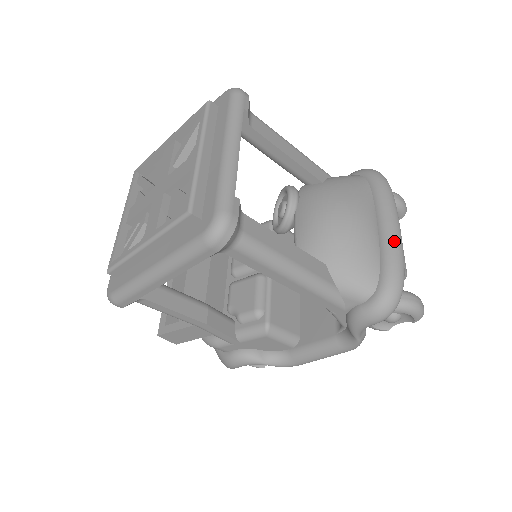
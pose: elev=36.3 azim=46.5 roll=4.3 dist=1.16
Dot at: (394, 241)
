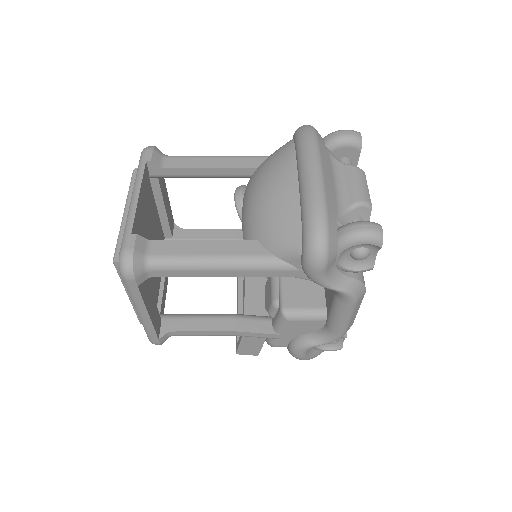
Dot at: (308, 185)
